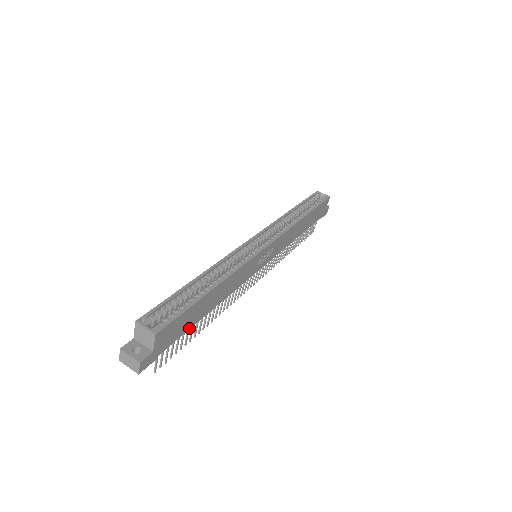
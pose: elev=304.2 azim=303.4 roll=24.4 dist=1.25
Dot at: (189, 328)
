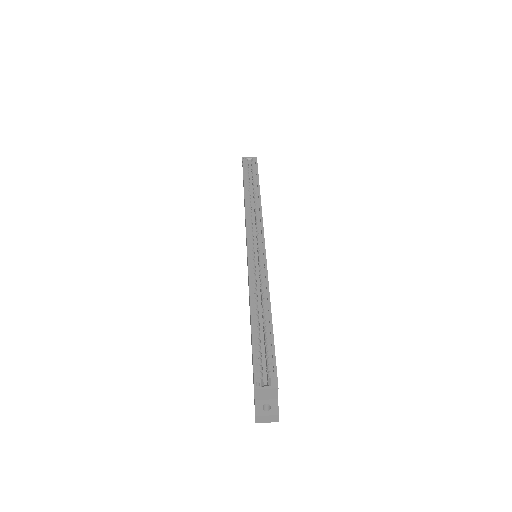
Dot at: occluded
